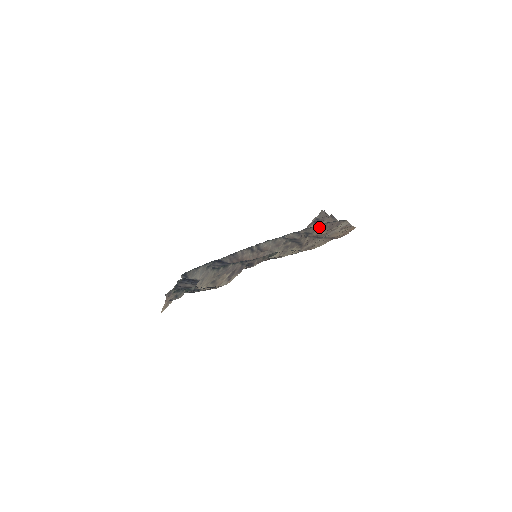
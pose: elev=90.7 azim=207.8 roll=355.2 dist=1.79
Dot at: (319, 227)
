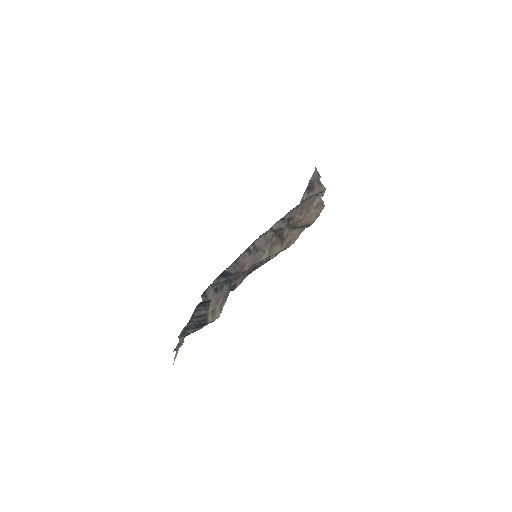
Dot at: (298, 208)
